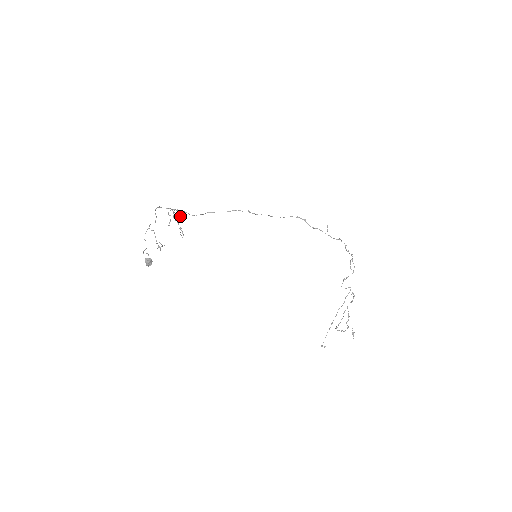
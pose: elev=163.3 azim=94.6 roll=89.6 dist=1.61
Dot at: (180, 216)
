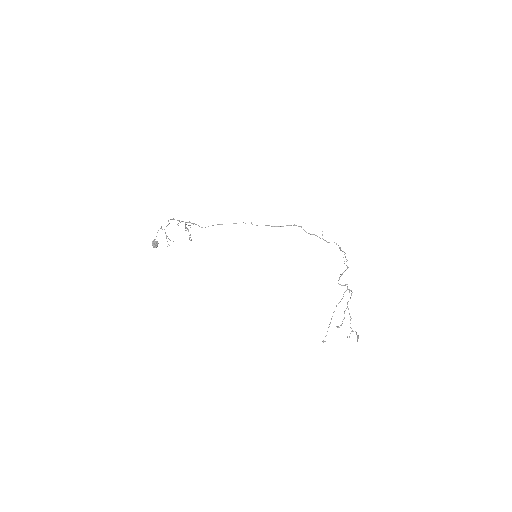
Dot at: occluded
